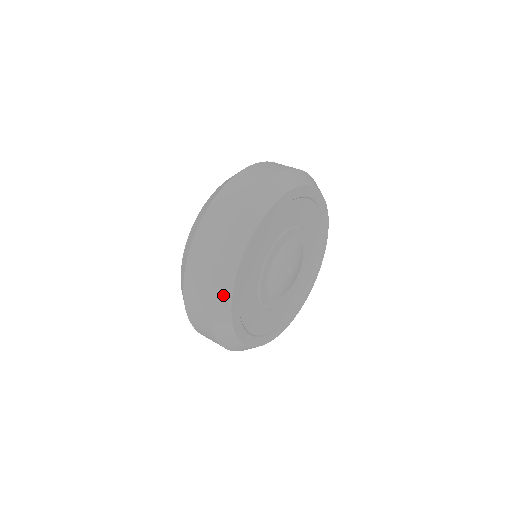
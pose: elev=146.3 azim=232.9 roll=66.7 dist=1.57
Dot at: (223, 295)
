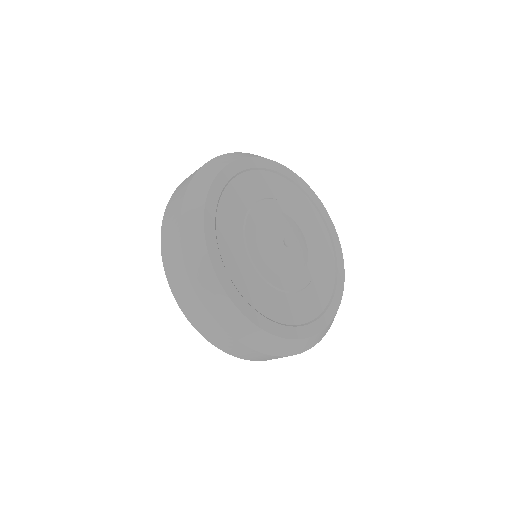
Dot at: (199, 192)
